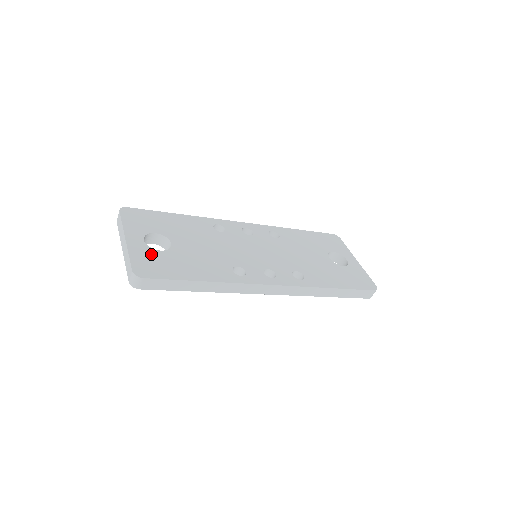
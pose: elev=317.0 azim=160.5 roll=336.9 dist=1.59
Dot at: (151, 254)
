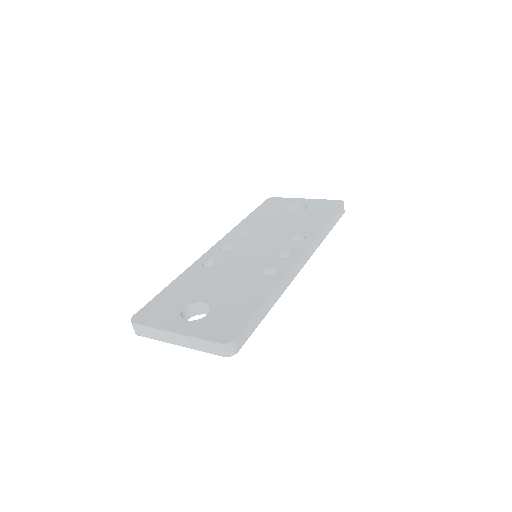
Dot at: (208, 322)
